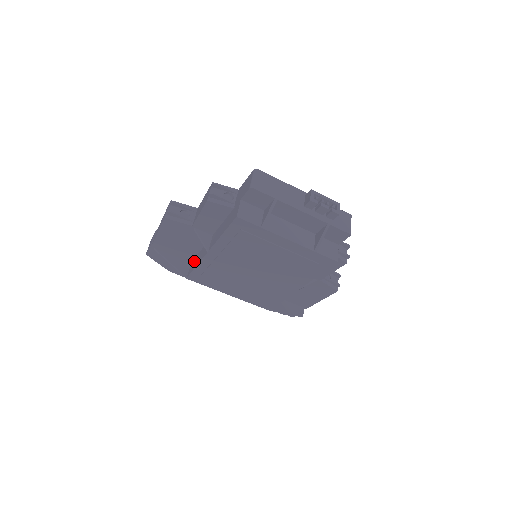
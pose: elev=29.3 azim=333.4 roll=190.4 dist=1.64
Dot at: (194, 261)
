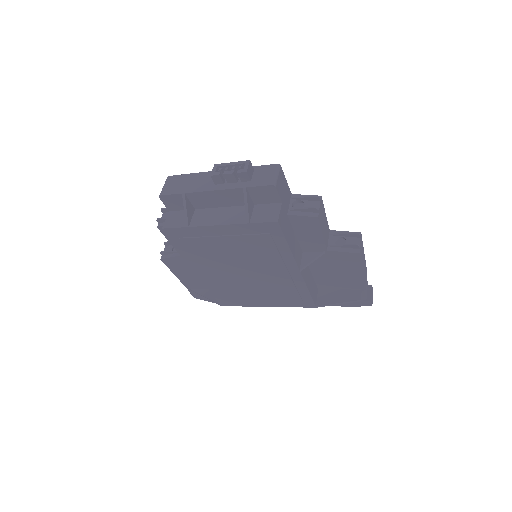
Dot at: occluded
